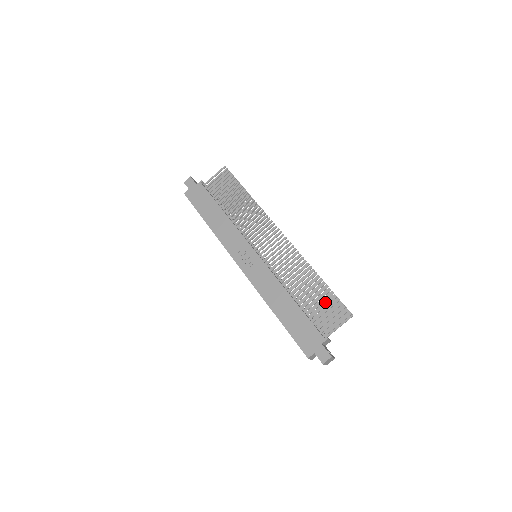
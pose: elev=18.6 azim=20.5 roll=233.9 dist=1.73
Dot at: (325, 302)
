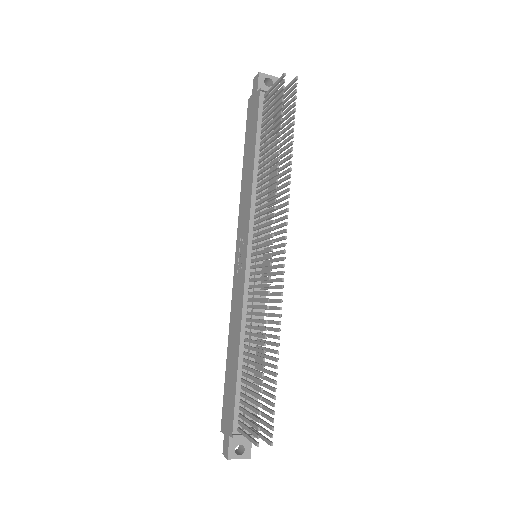
Dot at: (266, 393)
